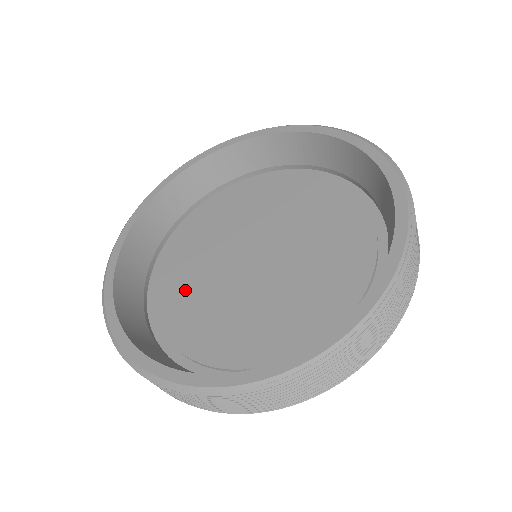
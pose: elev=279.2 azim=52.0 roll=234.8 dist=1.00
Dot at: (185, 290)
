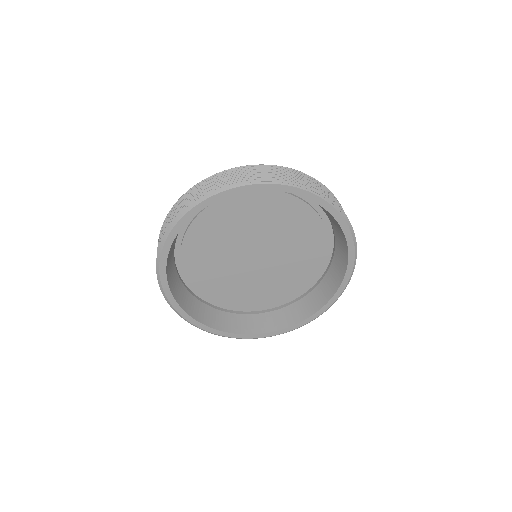
Dot at: (236, 292)
